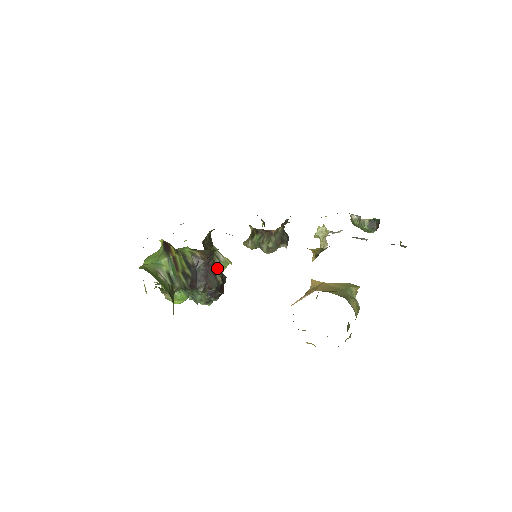
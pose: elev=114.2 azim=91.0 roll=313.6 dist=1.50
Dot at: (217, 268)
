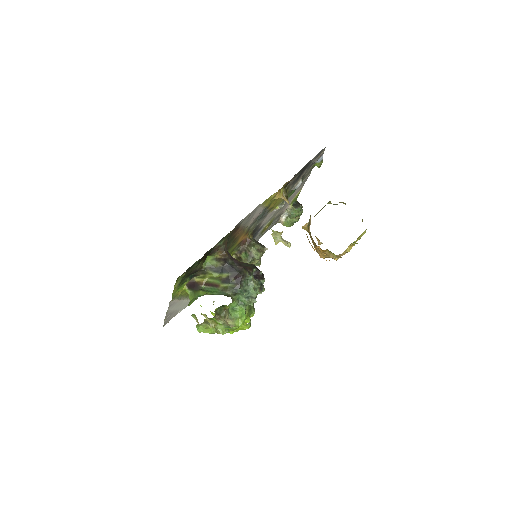
Dot at: occluded
